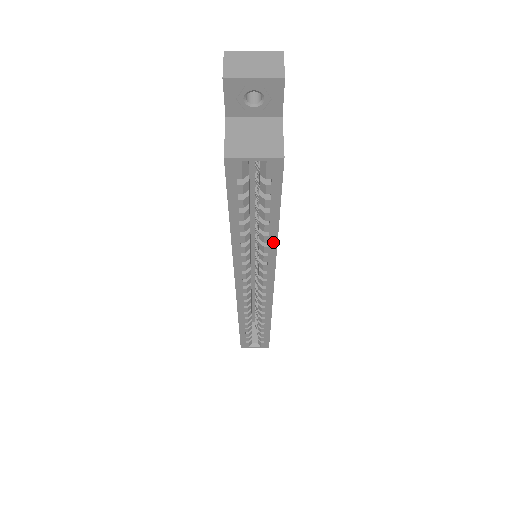
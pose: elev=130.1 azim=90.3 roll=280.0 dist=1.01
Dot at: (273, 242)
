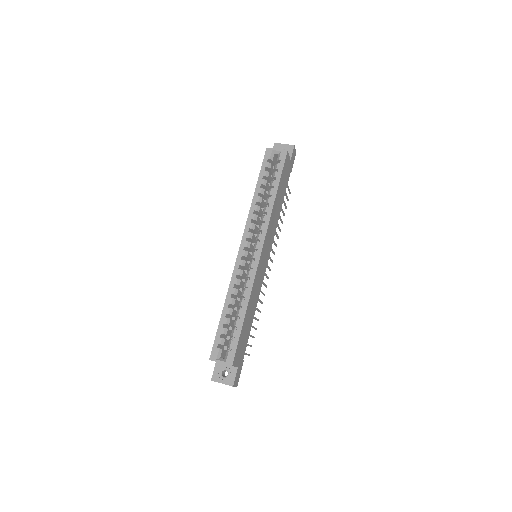
Dot at: (272, 204)
